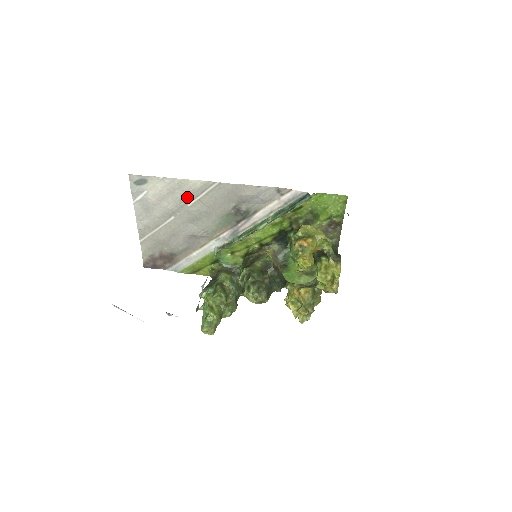
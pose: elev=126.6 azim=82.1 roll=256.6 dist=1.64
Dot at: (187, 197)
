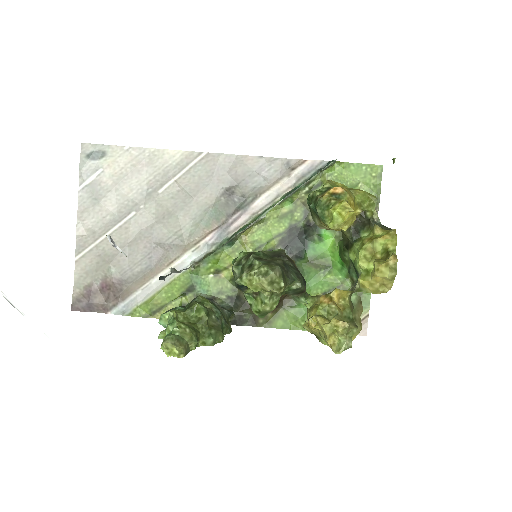
Dot at: (159, 178)
